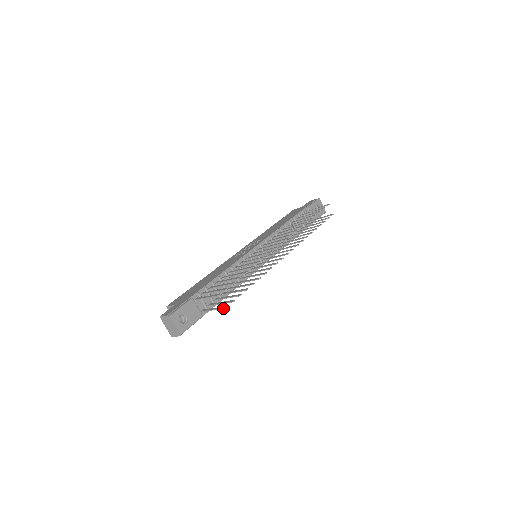
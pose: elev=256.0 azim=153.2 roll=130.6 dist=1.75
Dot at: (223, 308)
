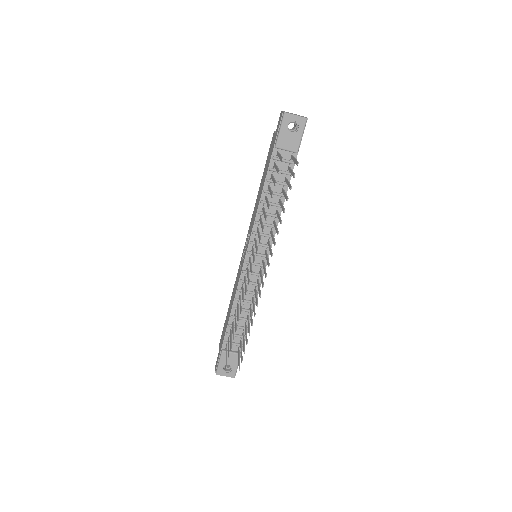
Dot at: occluded
